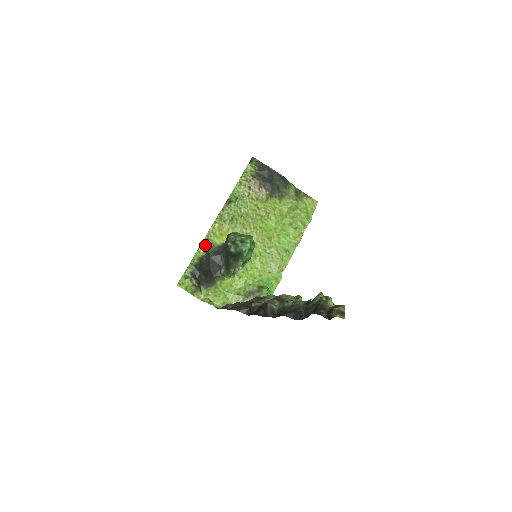
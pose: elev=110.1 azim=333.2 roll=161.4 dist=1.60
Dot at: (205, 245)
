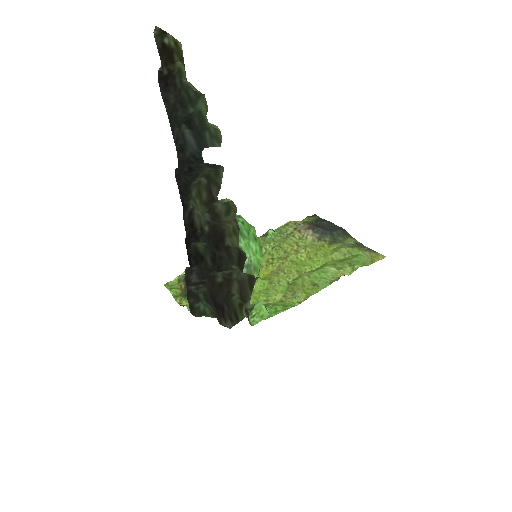
Dot at: occluded
